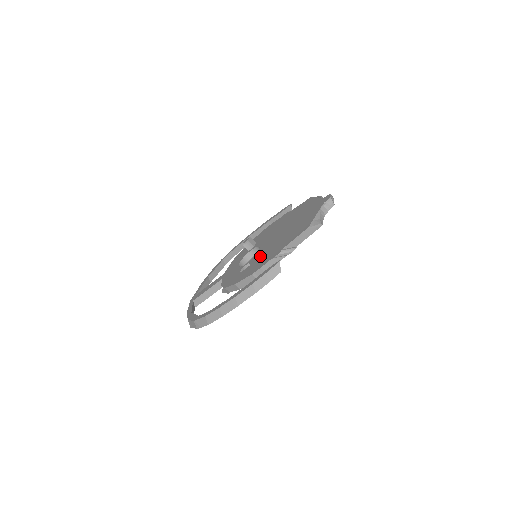
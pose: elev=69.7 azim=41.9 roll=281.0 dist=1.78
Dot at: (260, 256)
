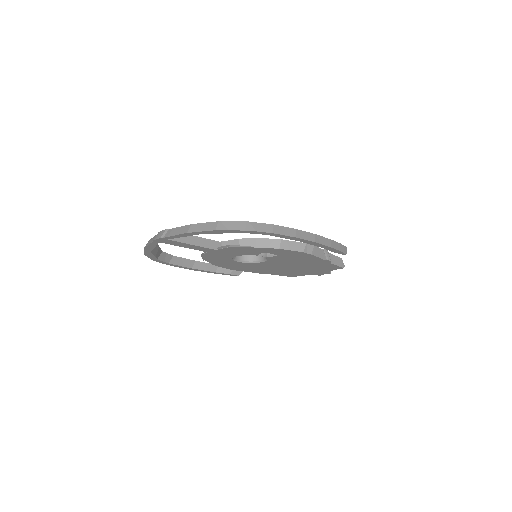
Dot at: occluded
